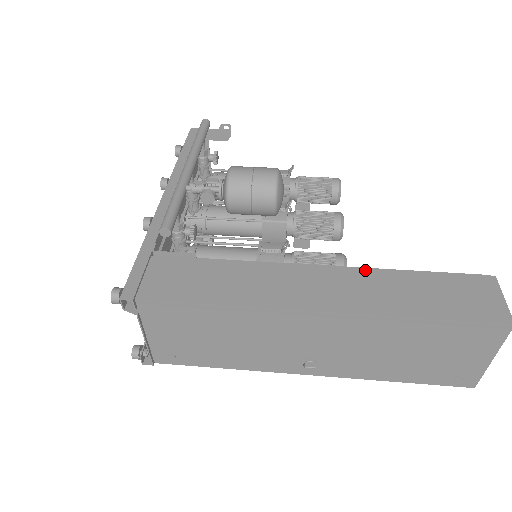
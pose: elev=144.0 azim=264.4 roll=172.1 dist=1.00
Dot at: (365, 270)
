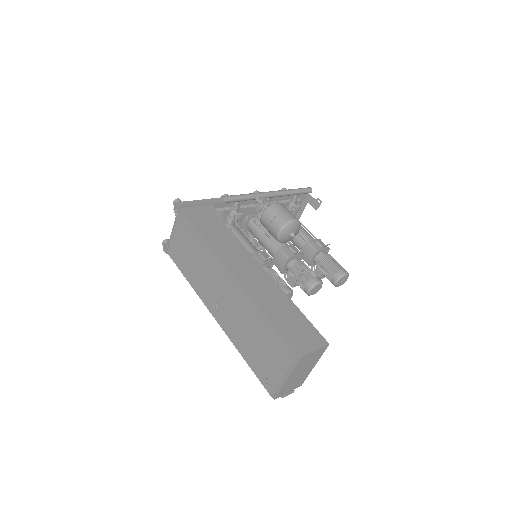
Dot at: (277, 285)
